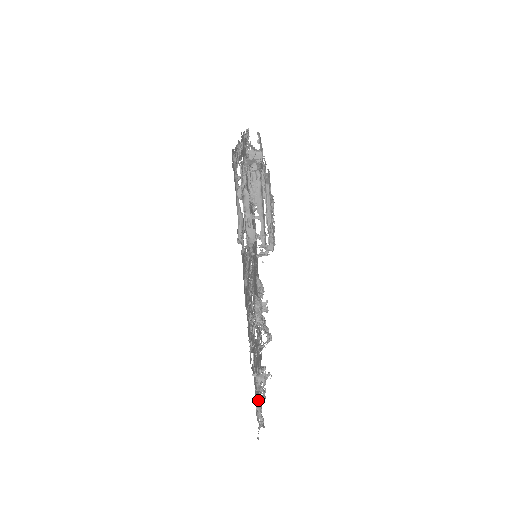
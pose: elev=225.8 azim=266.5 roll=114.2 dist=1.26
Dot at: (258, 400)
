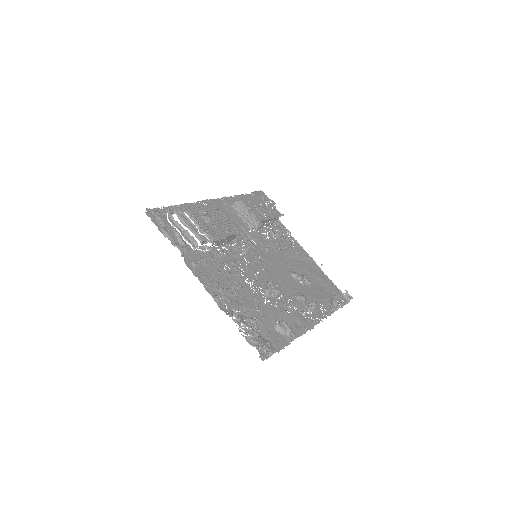
Dot at: (286, 343)
